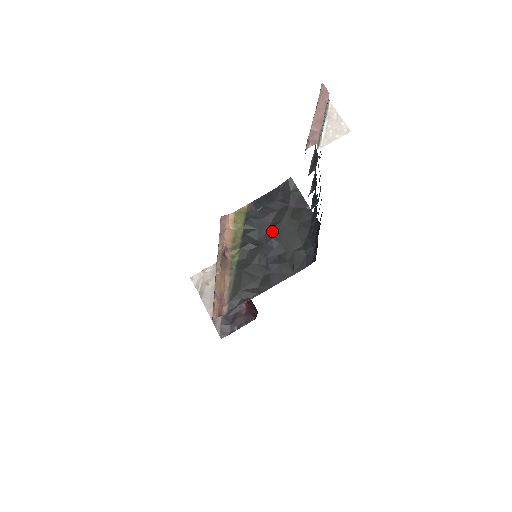
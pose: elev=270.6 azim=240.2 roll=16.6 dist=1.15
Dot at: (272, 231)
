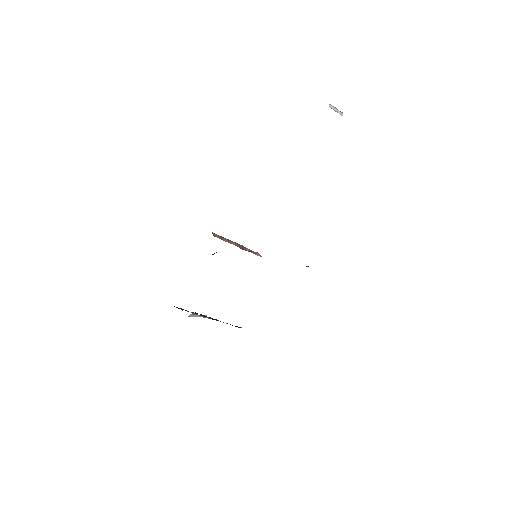
Dot at: occluded
